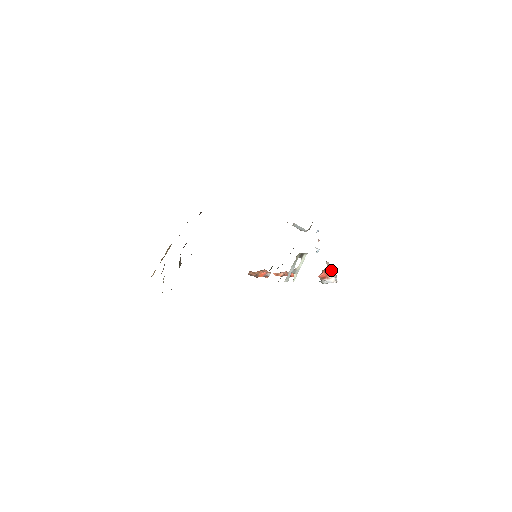
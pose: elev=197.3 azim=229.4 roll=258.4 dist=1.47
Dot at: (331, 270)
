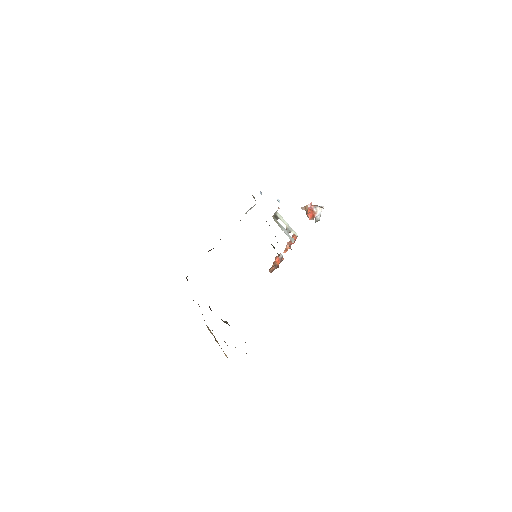
Dot at: (310, 207)
